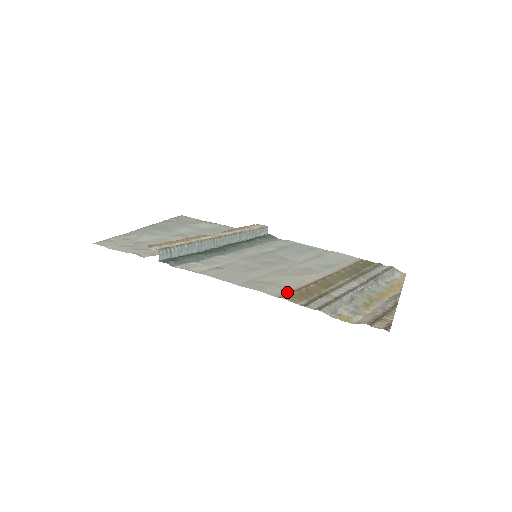
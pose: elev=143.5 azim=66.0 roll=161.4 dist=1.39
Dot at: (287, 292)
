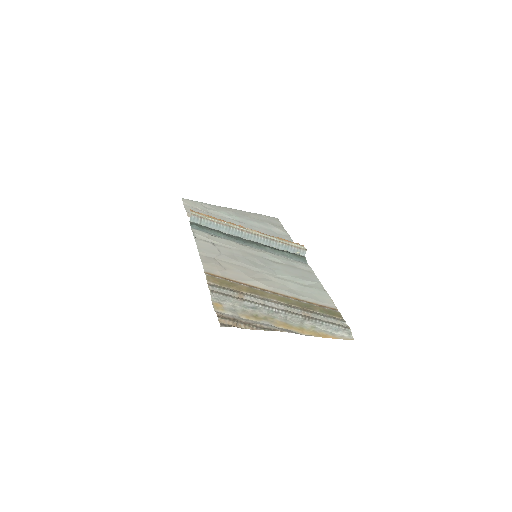
Dot at: (218, 275)
